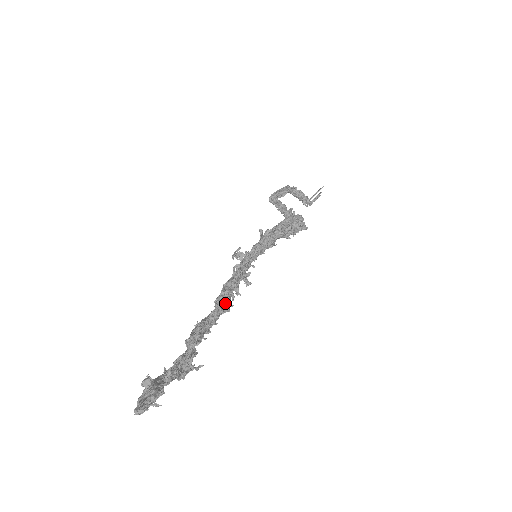
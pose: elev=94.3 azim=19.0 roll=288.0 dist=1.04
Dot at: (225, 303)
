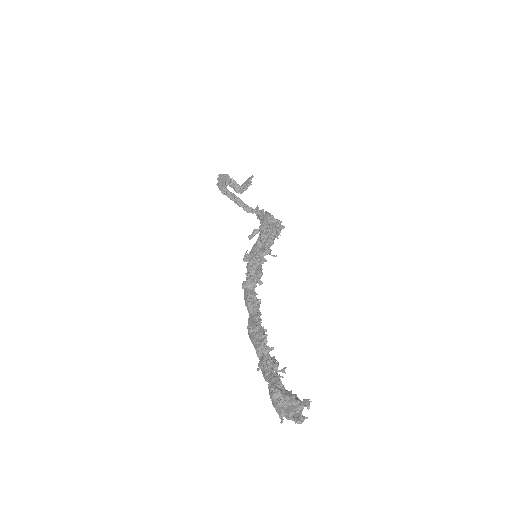
Dot at: (259, 306)
